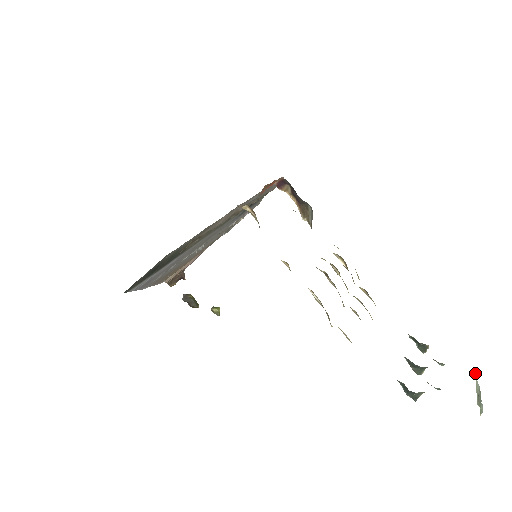
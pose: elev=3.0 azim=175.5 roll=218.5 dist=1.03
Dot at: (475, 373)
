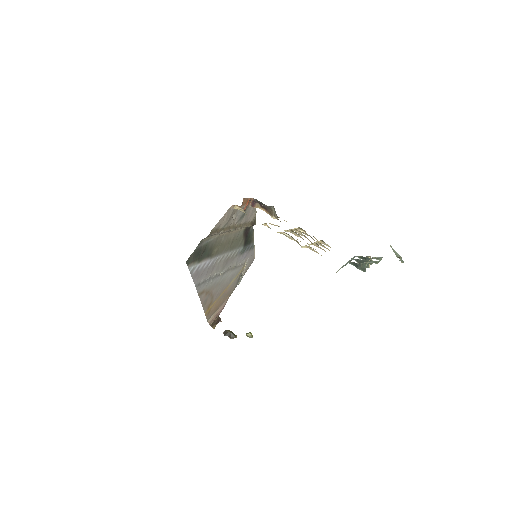
Dot at: occluded
